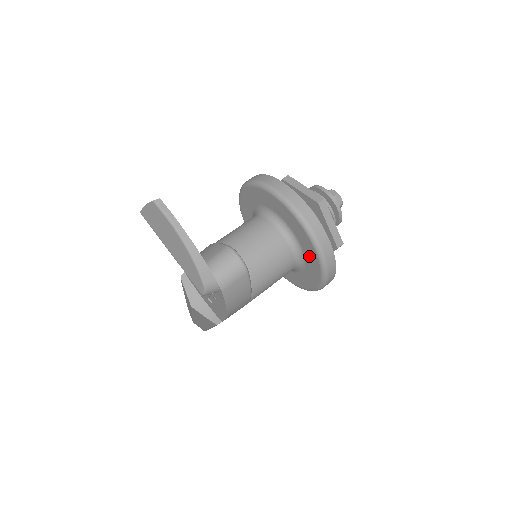
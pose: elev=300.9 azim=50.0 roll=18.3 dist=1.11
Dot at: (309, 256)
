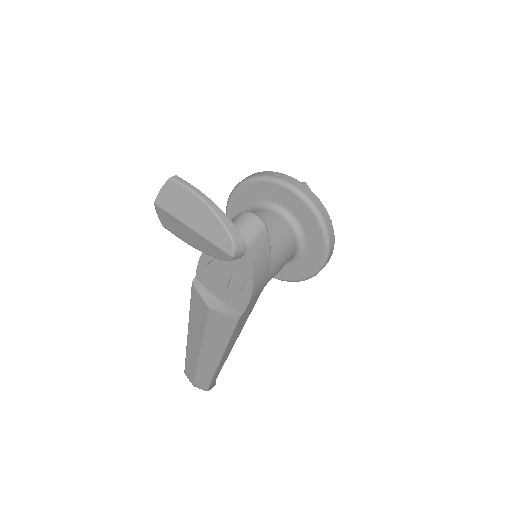
Dot at: (309, 227)
